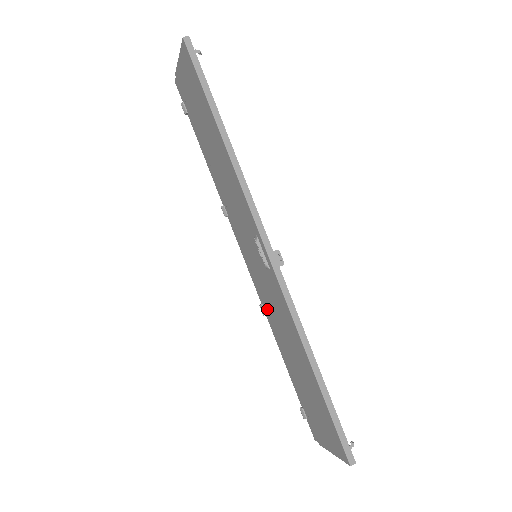
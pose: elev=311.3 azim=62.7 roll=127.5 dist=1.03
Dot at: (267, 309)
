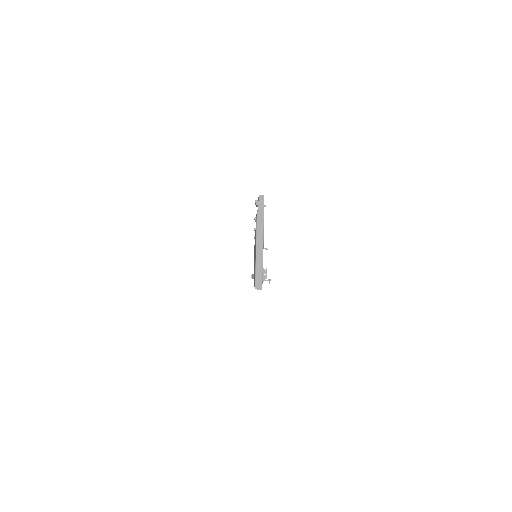
Dot at: occluded
